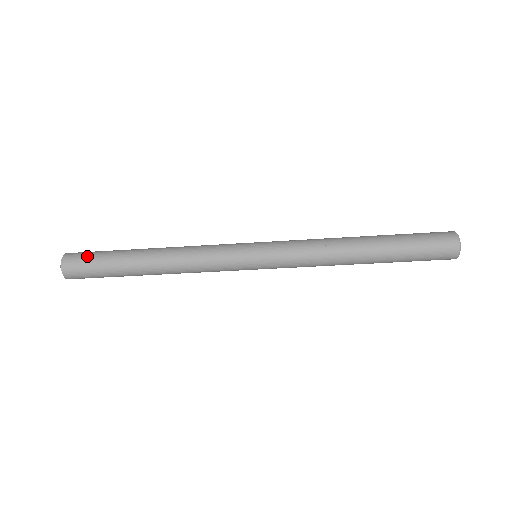
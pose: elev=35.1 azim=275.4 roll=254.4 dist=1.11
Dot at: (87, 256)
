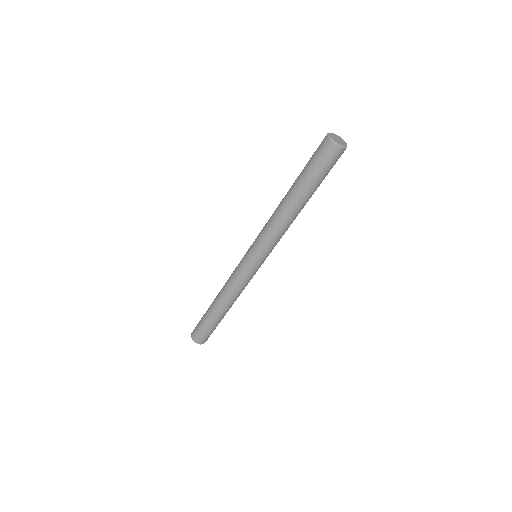
Dot at: occluded
